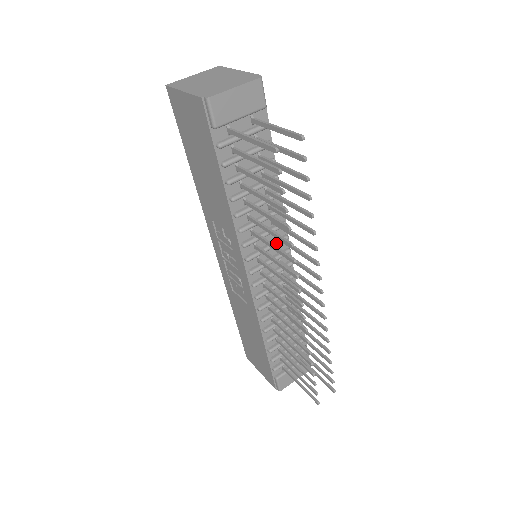
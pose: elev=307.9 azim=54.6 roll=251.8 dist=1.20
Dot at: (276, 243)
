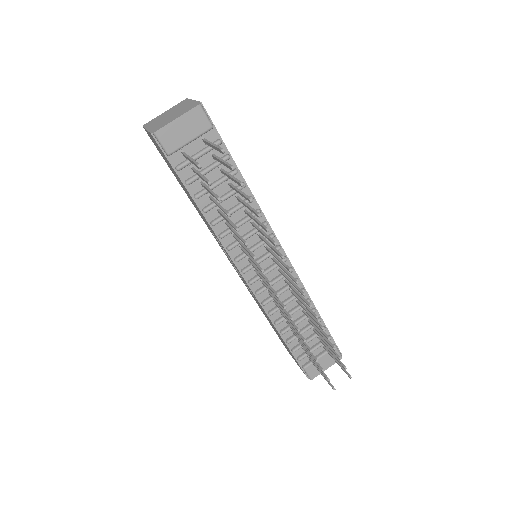
Dot at: (262, 242)
